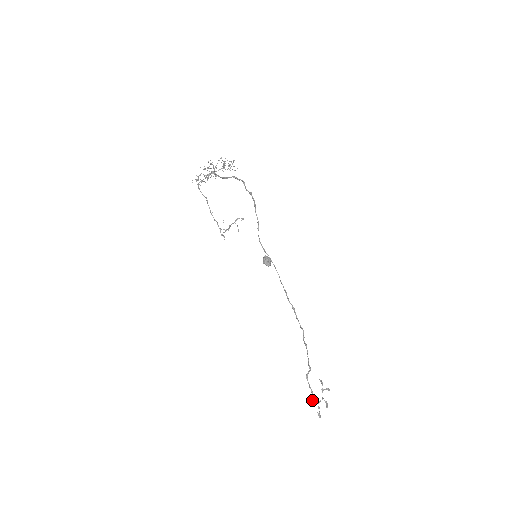
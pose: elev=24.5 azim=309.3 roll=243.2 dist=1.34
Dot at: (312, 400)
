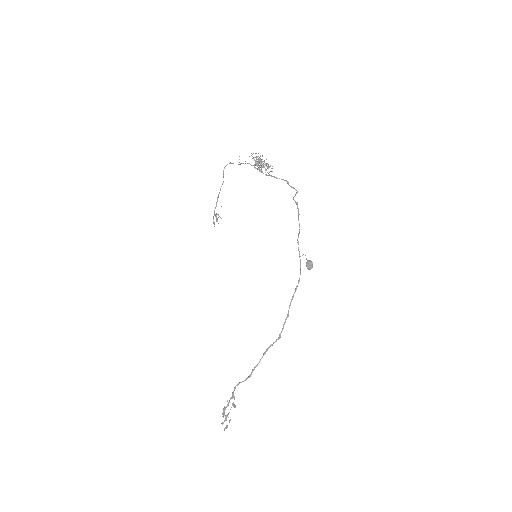
Dot at: (223, 412)
